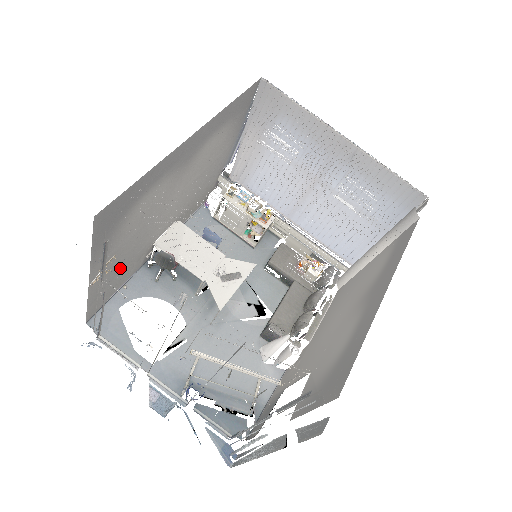
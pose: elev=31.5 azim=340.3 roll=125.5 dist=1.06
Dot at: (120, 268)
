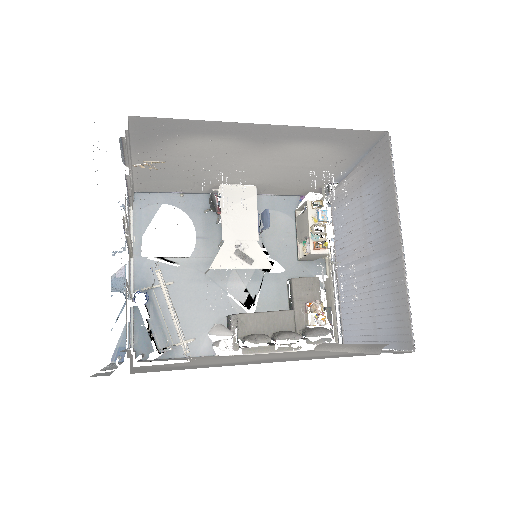
Dot at: (175, 176)
